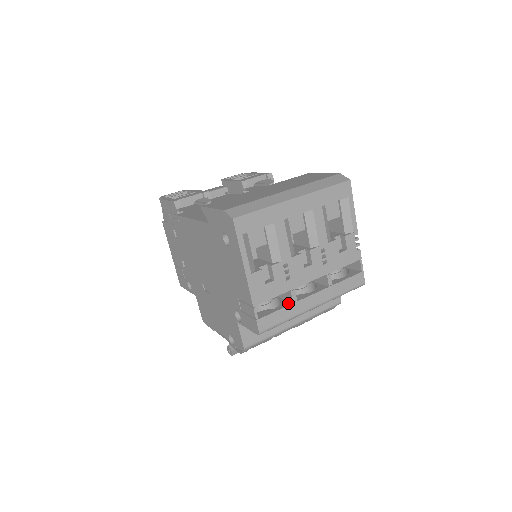
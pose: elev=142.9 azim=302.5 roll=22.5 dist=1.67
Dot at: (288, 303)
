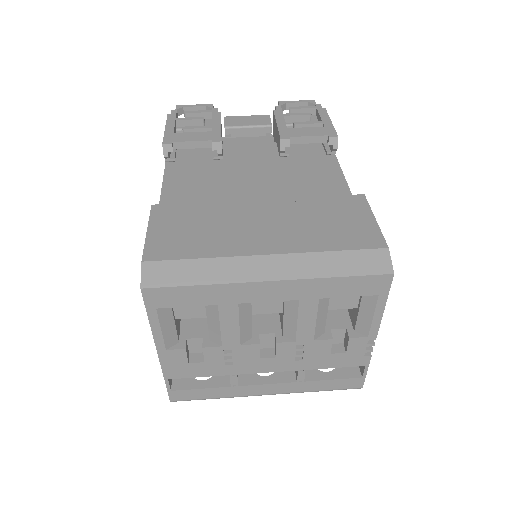
Dot at: (226, 381)
